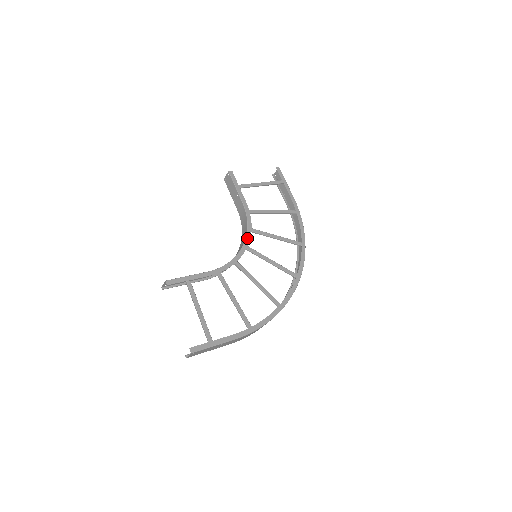
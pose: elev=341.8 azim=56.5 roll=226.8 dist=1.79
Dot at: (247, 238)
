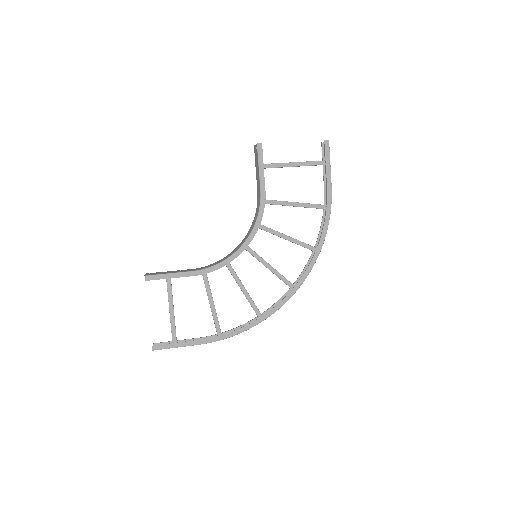
Dot at: (250, 236)
